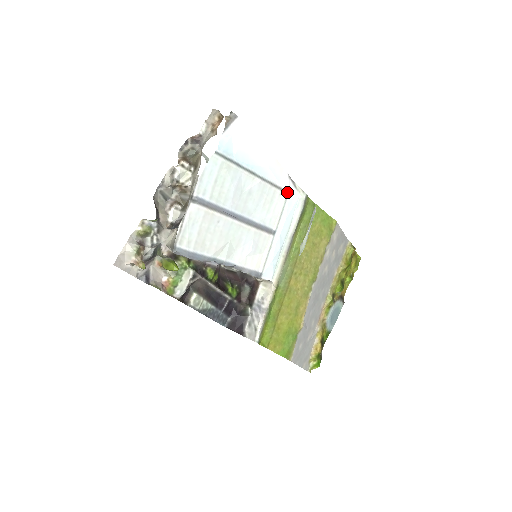
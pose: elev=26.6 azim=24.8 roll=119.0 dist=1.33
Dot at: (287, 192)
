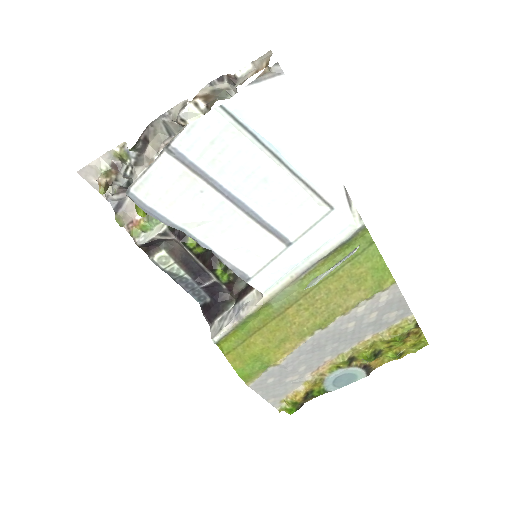
Dot at: (332, 207)
